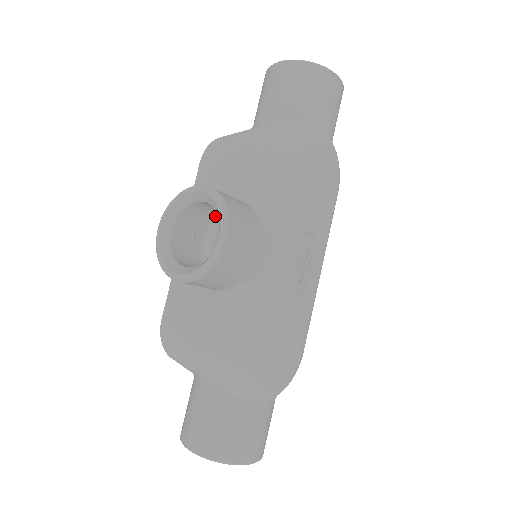
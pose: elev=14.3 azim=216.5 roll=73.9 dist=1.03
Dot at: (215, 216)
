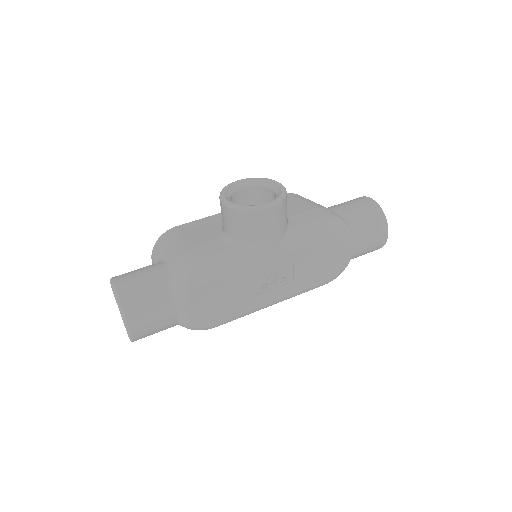
Dot at: occluded
